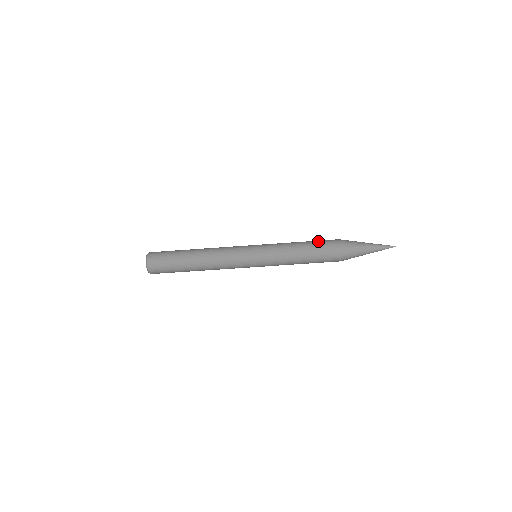
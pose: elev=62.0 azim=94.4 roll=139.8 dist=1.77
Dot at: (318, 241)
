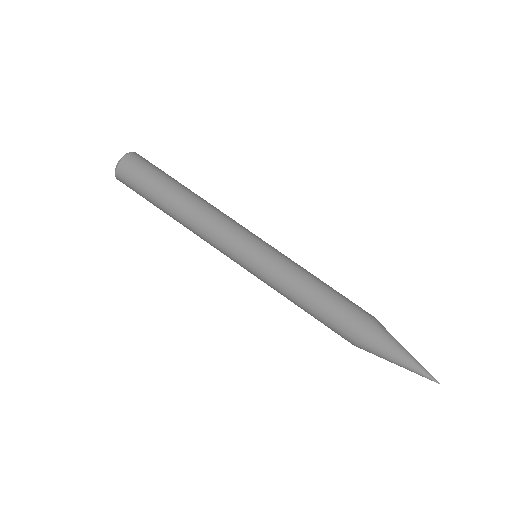
Dot at: (345, 301)
